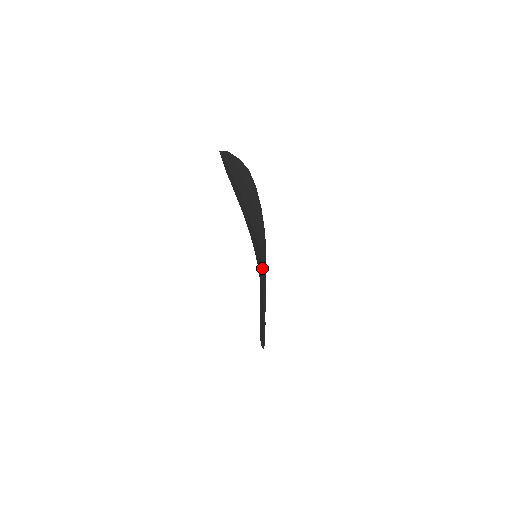
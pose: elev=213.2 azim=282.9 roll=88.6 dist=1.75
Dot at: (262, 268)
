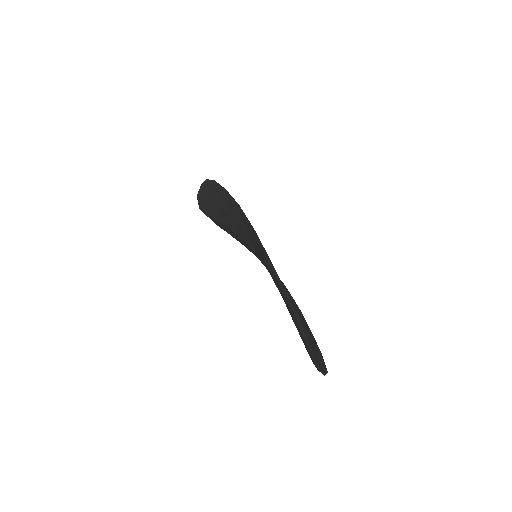
Dot at: occluded
